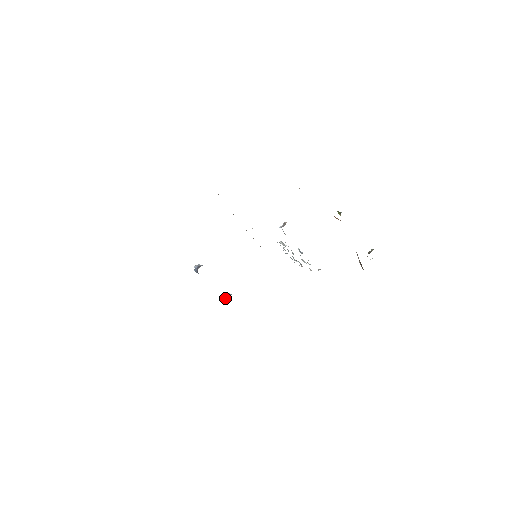
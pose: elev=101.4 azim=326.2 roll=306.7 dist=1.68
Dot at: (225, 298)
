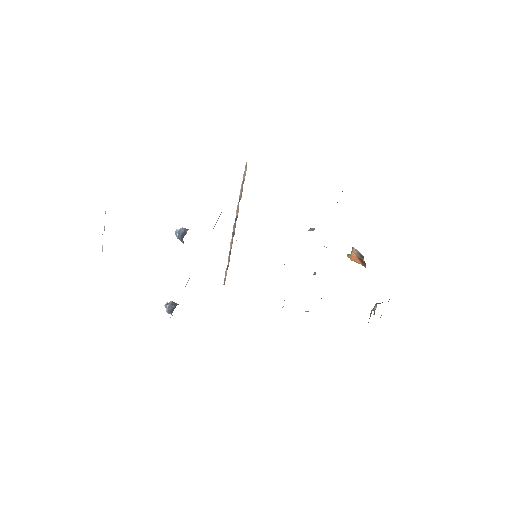
Dot at: (170, 305)
